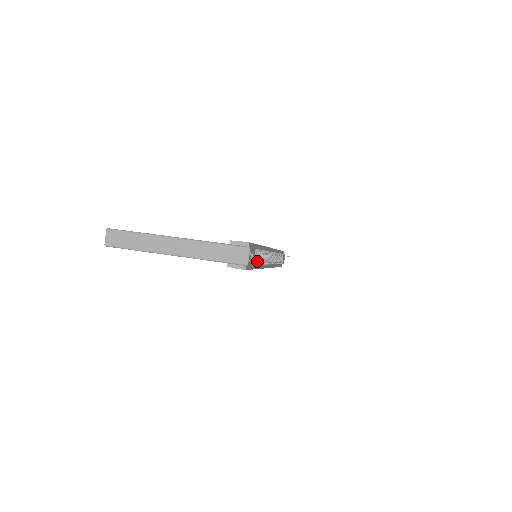
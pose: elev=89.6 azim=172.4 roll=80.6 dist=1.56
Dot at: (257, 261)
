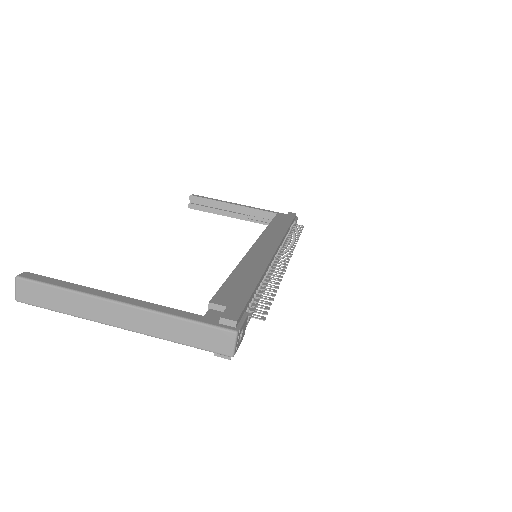
Dot at: occluded
